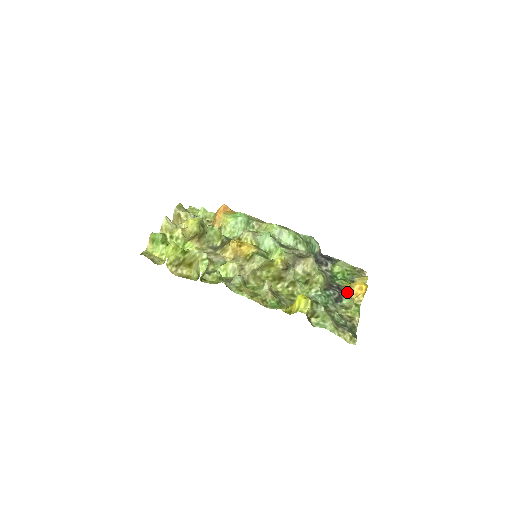
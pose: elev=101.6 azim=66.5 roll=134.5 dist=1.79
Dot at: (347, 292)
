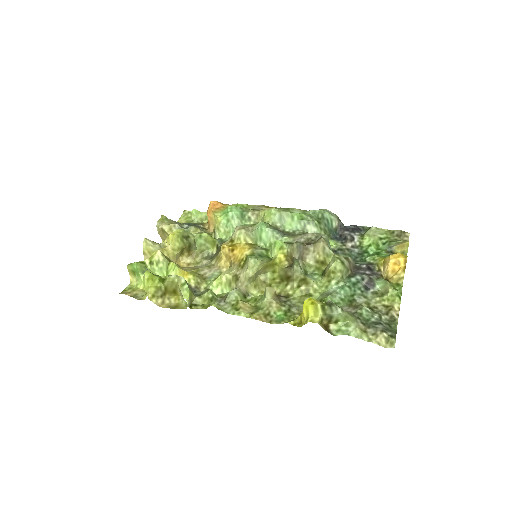
Dot at: (381, 271)
